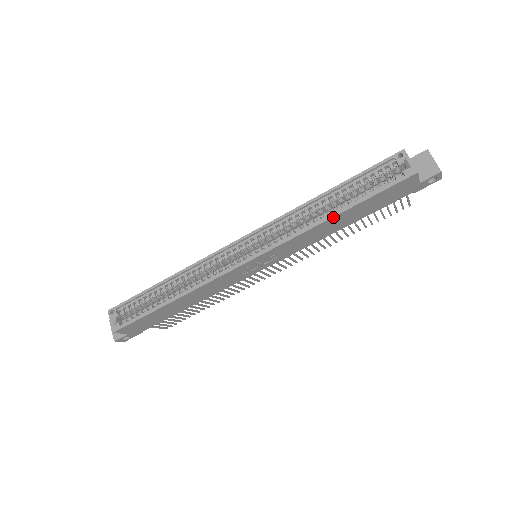
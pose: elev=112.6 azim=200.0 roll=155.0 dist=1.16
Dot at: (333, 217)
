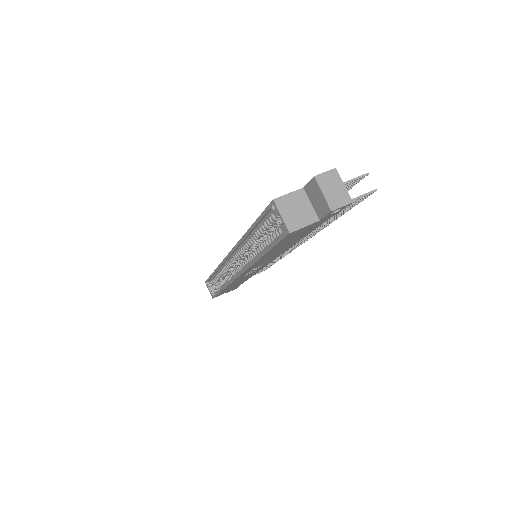
Dot at: (260, 258)
